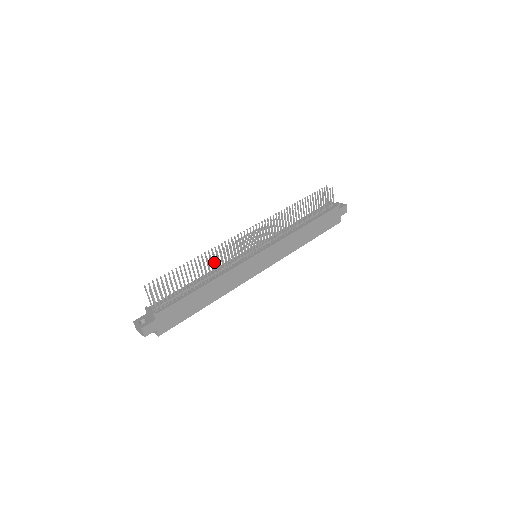
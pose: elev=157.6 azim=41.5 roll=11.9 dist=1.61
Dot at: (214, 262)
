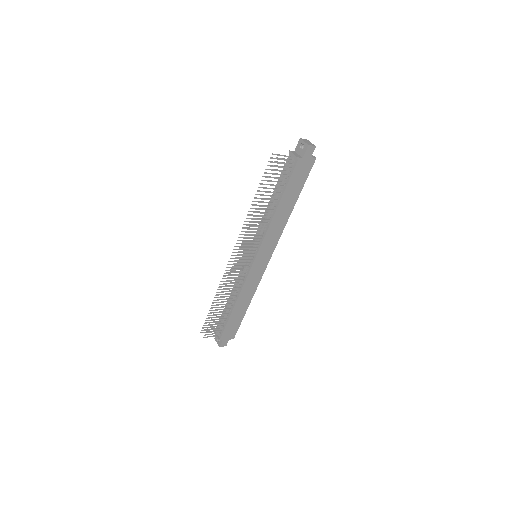
Dot at: (229, 286)
